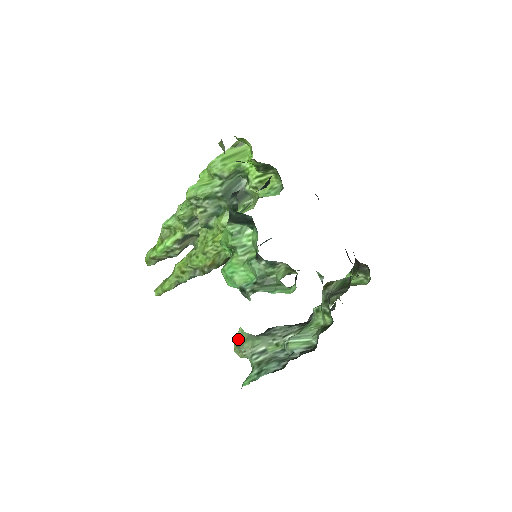
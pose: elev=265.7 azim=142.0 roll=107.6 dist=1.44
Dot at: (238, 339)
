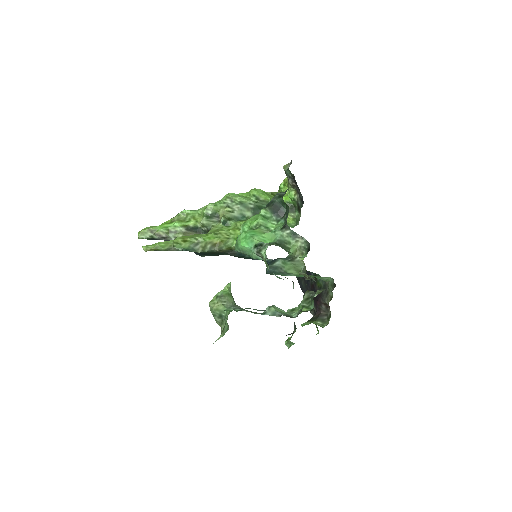
Dot at: (223, 290)
